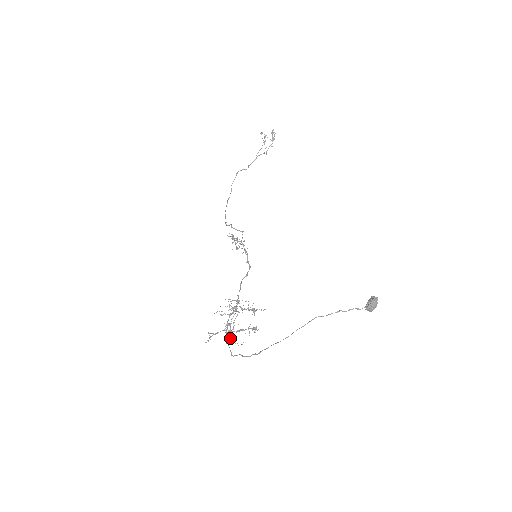
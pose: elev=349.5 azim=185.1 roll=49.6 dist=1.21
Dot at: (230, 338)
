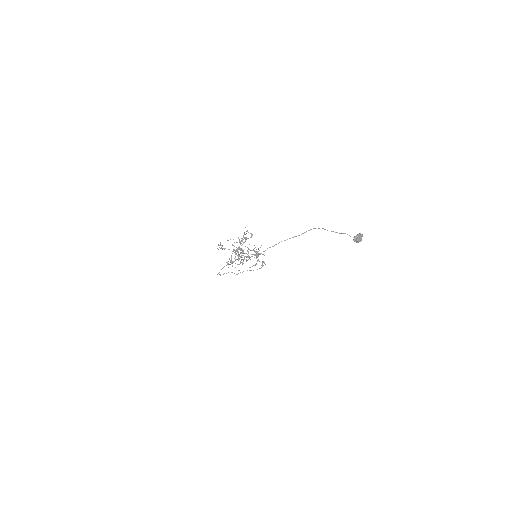
Dot at: occluded
